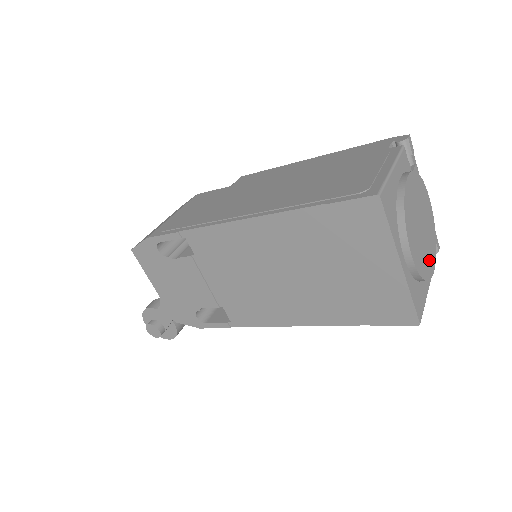
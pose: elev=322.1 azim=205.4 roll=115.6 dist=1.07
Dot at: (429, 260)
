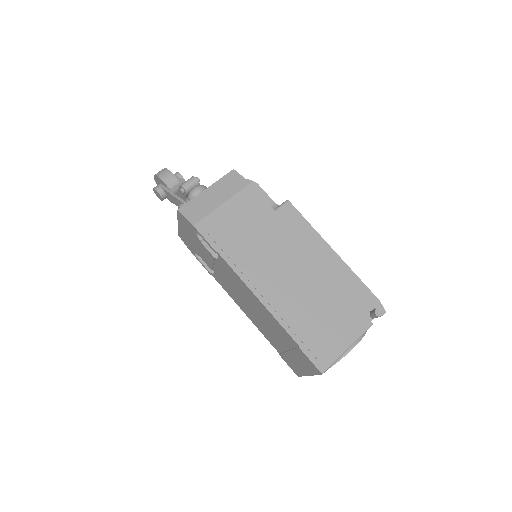
Dot at: occluded
